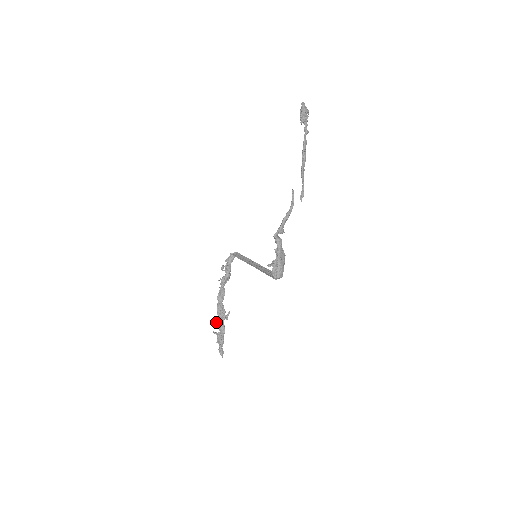
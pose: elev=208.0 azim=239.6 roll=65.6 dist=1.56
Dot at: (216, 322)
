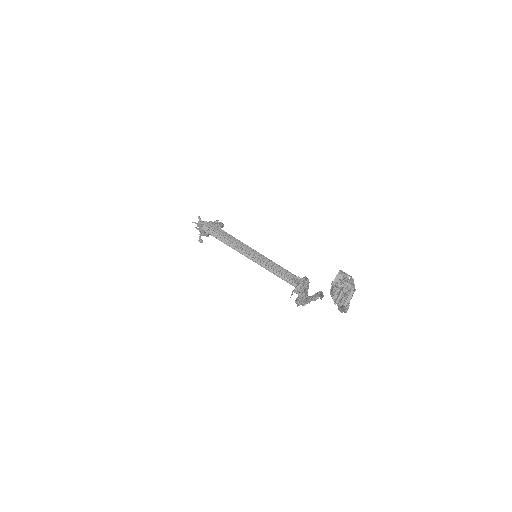
Dot at: occluded
